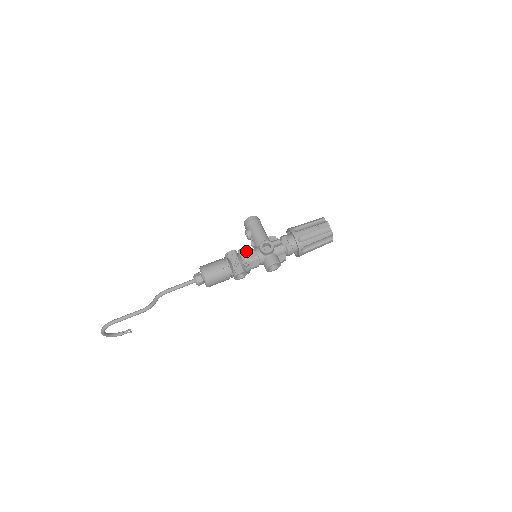
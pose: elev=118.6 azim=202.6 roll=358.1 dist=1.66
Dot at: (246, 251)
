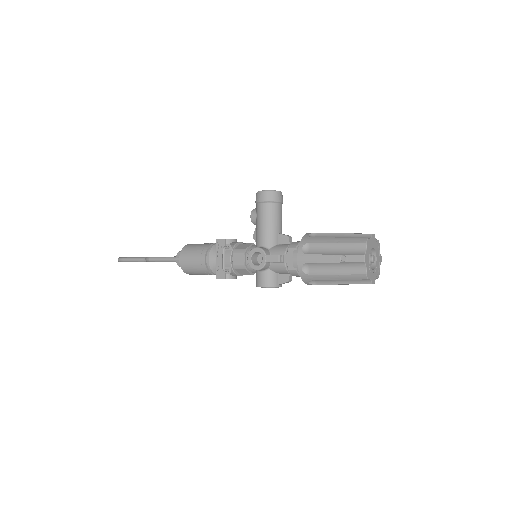
Dot at: (235, 250)
